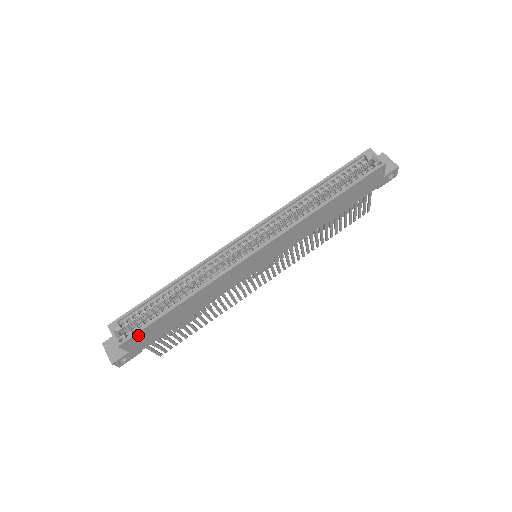
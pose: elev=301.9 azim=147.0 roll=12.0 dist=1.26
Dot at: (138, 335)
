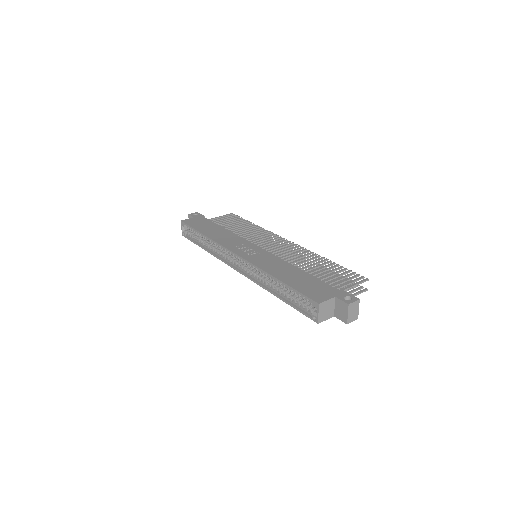
Dot at: (191, 238)
